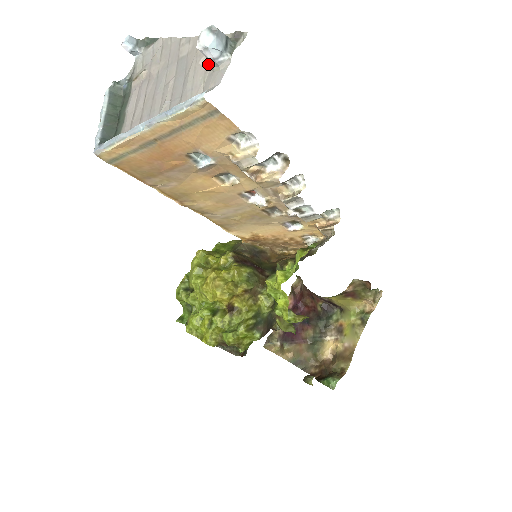
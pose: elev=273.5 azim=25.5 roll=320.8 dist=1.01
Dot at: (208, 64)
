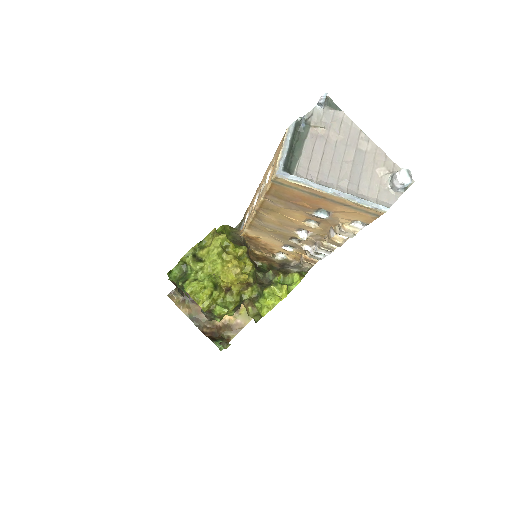
Dot at: (384, 179)
